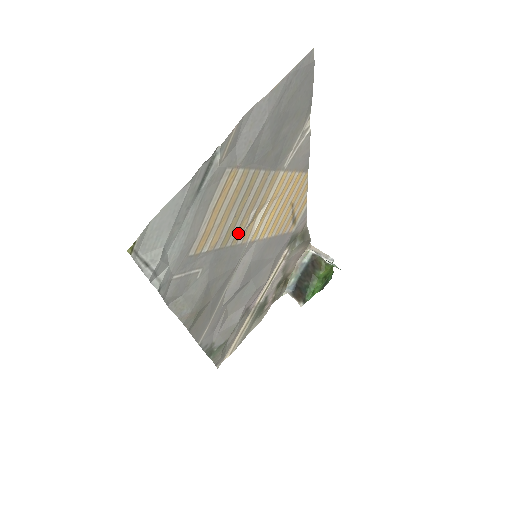
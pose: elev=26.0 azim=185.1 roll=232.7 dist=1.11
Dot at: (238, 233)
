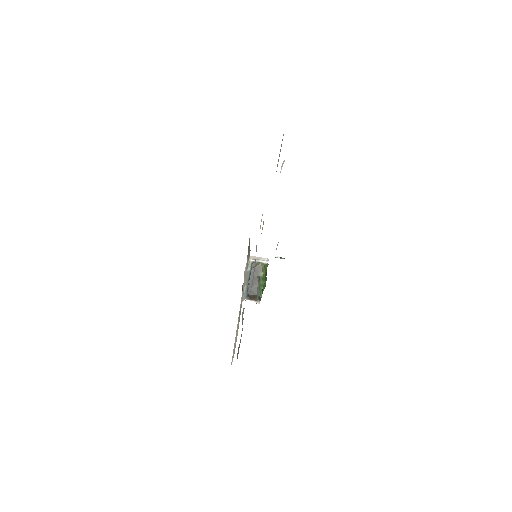
Dot at: (261, 233)
